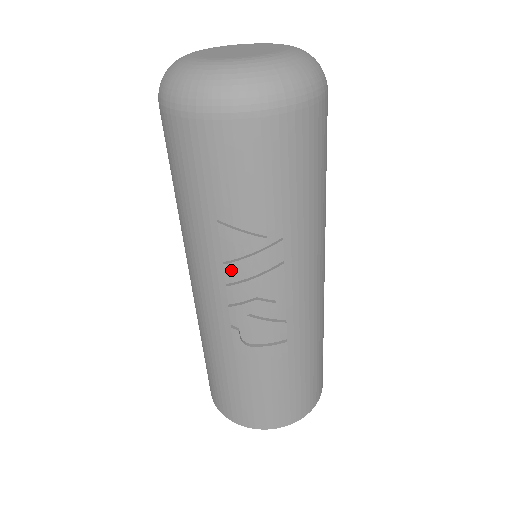
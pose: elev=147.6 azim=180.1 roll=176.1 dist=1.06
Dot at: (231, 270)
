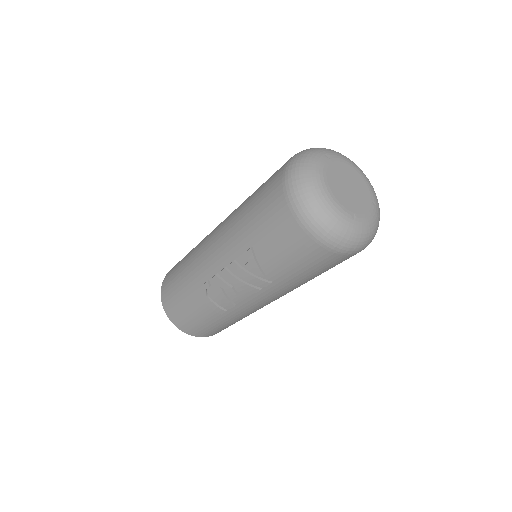
Dot at: (235, 267)
